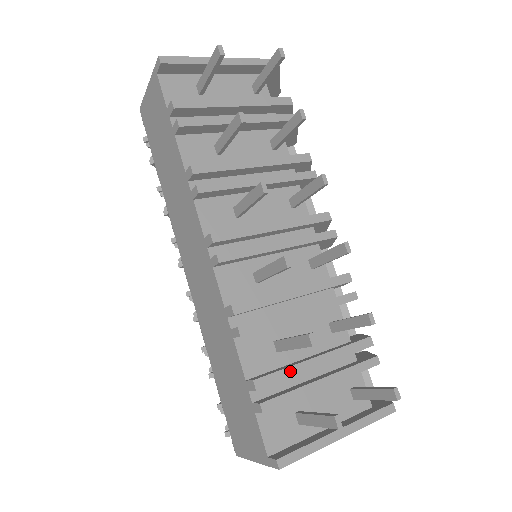
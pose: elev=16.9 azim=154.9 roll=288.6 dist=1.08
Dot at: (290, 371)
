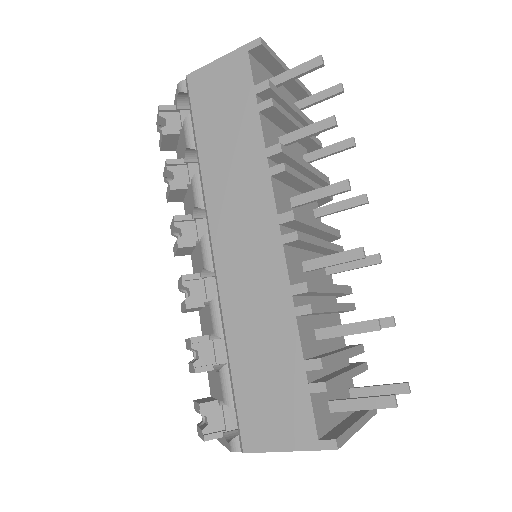
Dot at: (335, 357)
